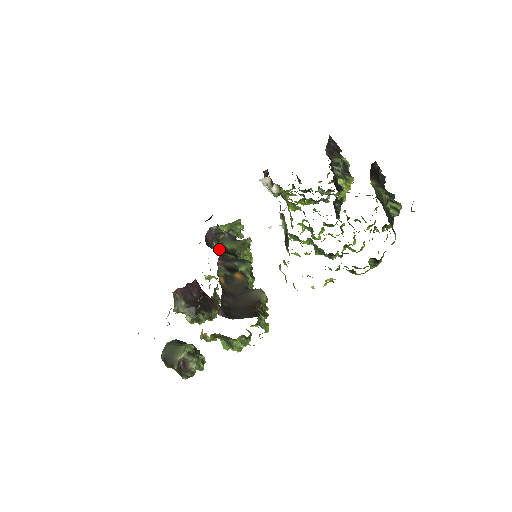
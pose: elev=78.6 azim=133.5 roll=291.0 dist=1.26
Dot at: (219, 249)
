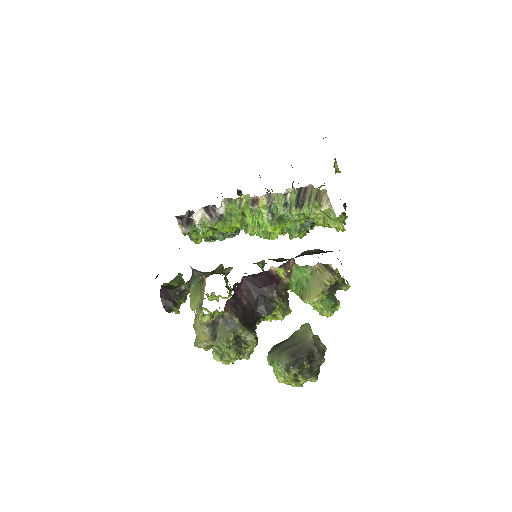
Dot at: (213, 272)
